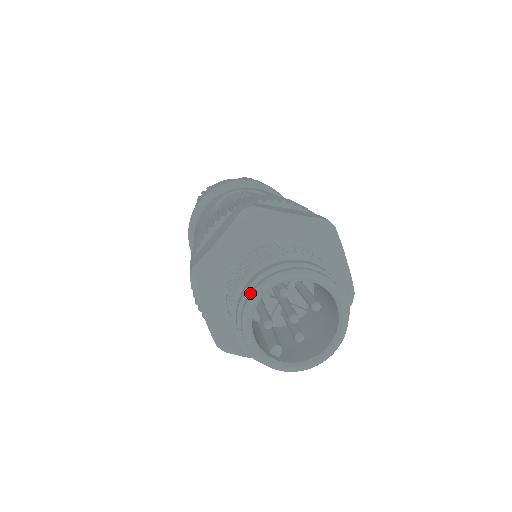
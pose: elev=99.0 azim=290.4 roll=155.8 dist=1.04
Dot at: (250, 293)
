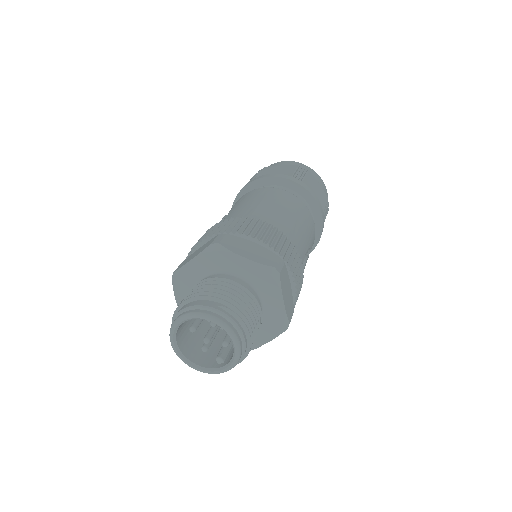
Dot at: (173, 346)
